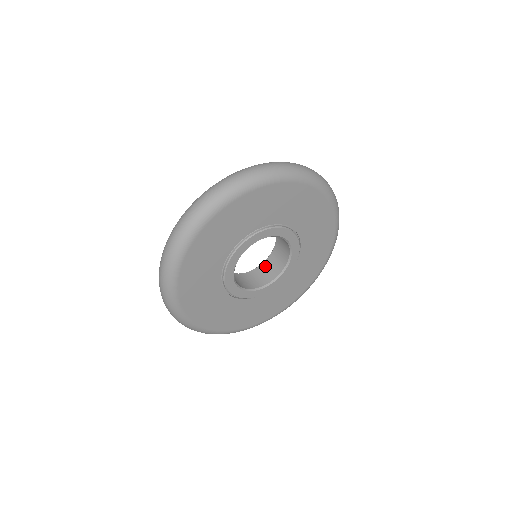
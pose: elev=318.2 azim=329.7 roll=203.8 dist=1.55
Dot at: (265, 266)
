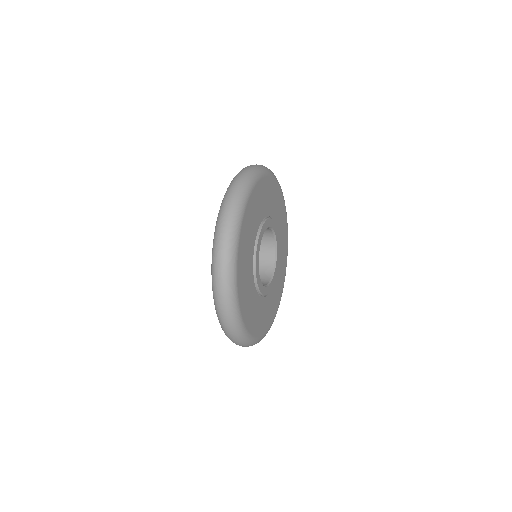
Dot at: occluded
